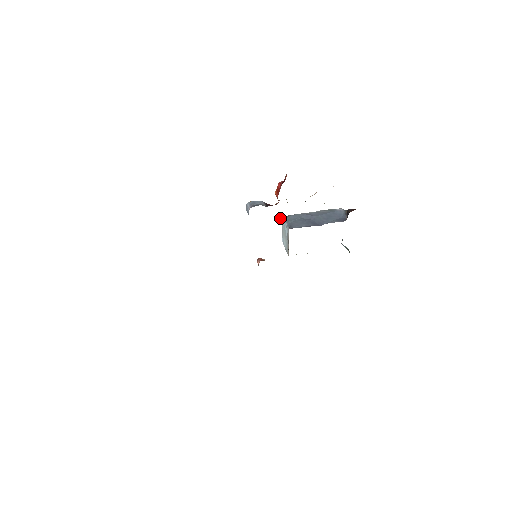
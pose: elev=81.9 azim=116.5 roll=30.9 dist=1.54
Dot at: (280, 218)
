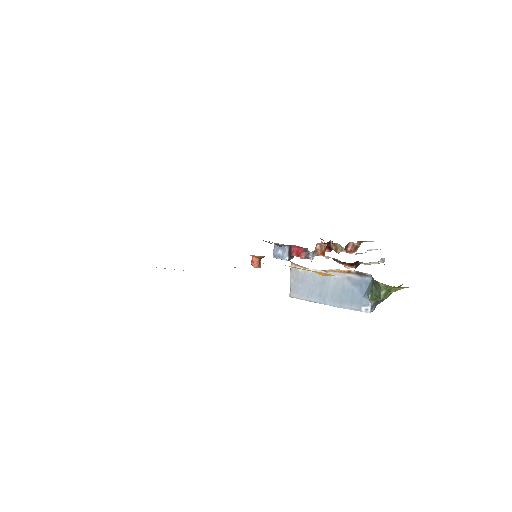
Dot at: (301, 253)
